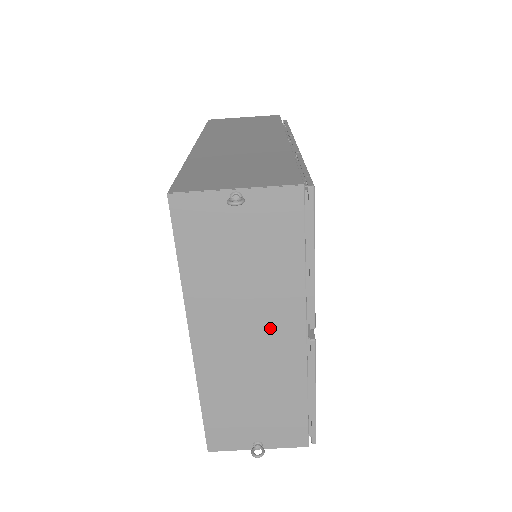
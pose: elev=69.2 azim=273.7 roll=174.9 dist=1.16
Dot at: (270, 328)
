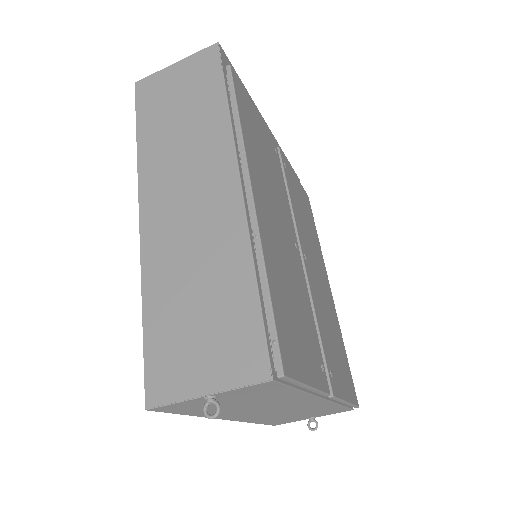
Dot at: (289, 405)
